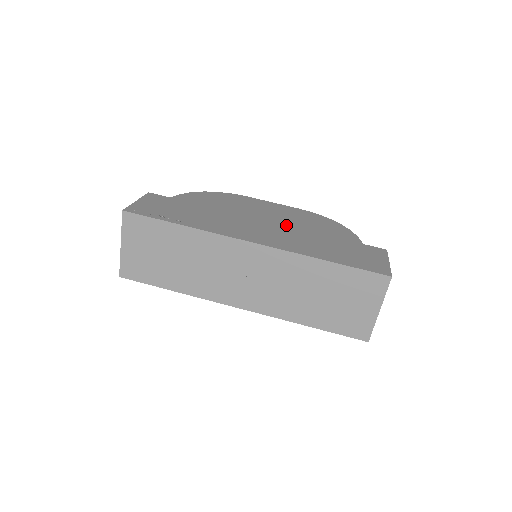
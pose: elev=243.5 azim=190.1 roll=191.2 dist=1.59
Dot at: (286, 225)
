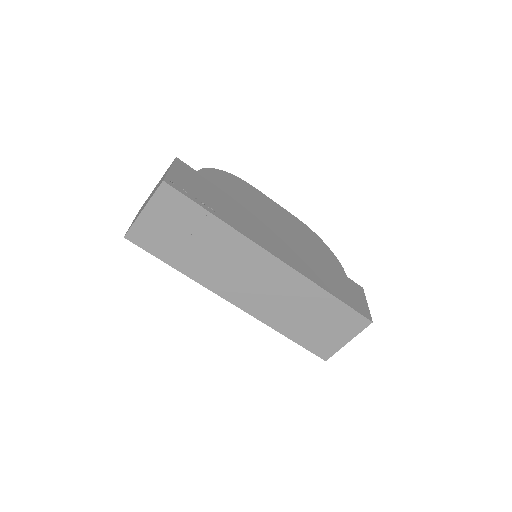
Dot at: (294, 239)
